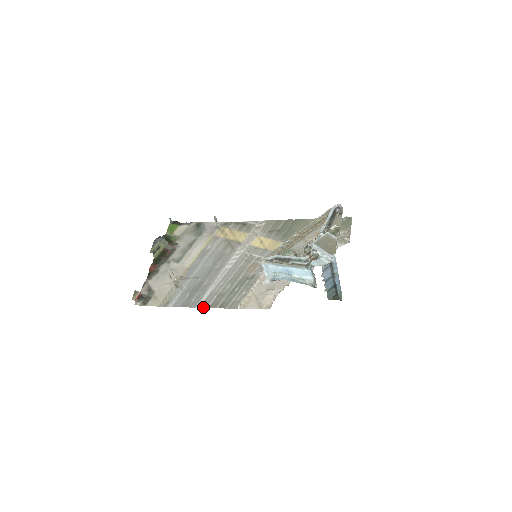
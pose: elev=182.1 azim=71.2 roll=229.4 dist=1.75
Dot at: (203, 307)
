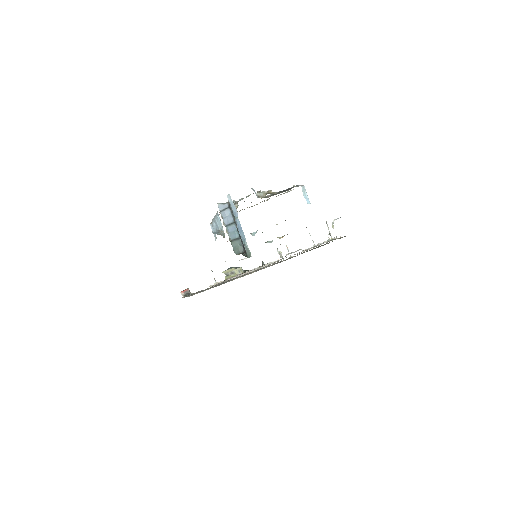
Dot at: (200, 291)
